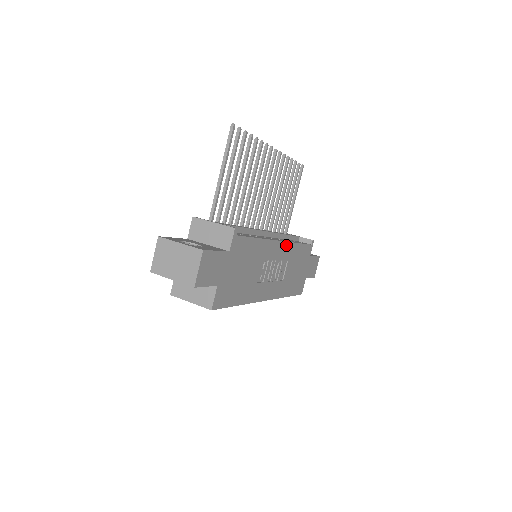
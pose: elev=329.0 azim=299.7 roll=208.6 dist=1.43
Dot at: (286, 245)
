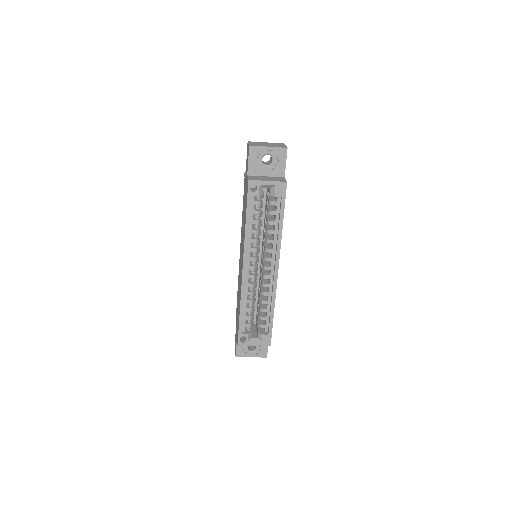
Dot at: occluded
